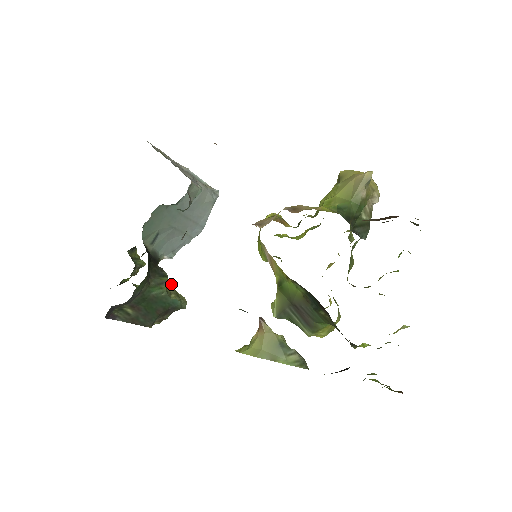
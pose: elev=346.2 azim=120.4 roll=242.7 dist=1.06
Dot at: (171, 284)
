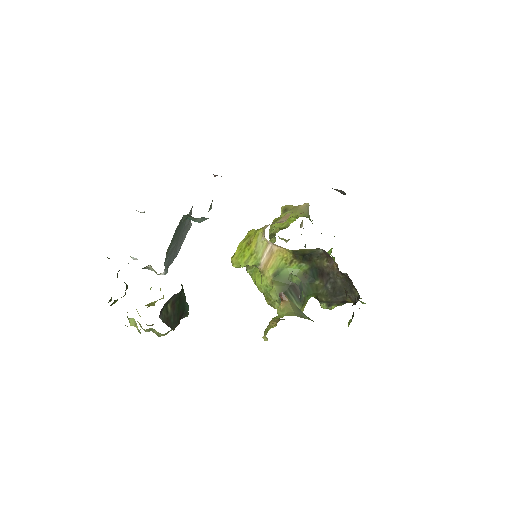
Dot at: occluded
